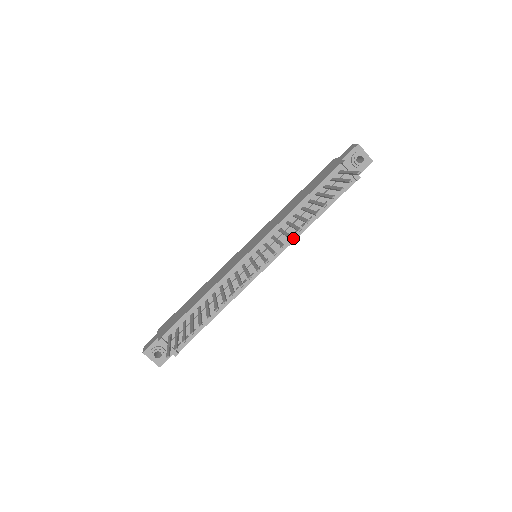
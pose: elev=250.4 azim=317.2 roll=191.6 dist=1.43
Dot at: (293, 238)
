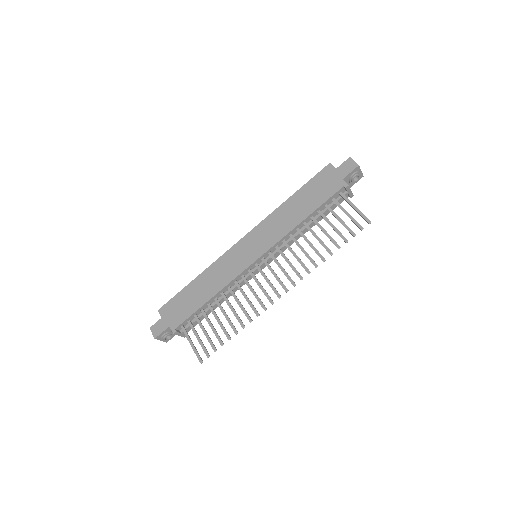
Dot at: (291, 244)
